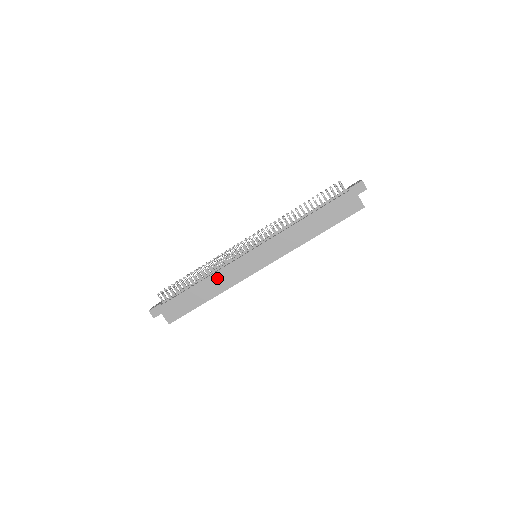
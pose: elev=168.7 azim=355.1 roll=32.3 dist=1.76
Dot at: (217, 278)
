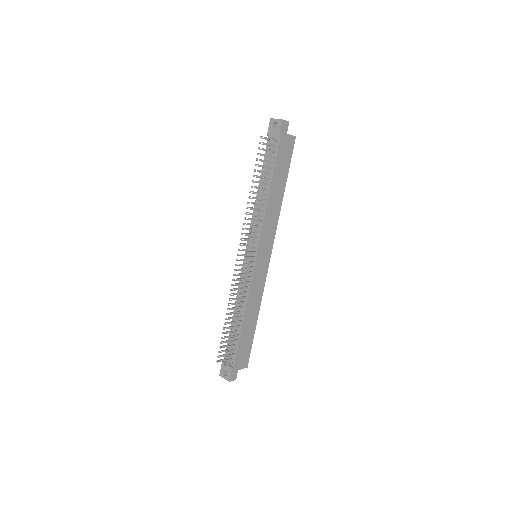
Dot at: (251, 303)
